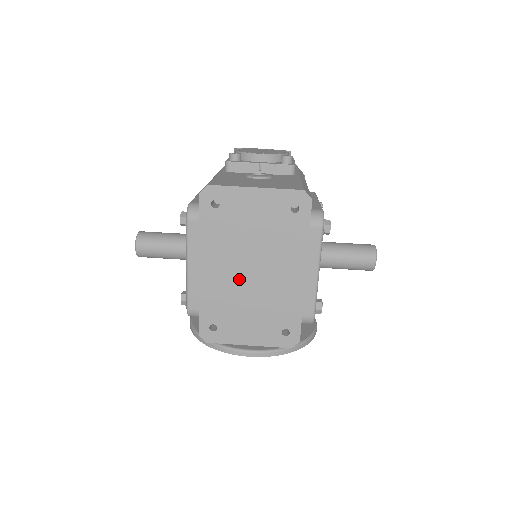
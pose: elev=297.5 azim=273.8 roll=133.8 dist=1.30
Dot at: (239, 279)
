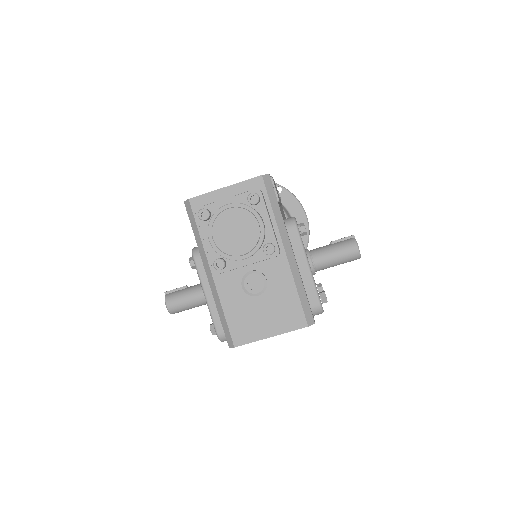
Dot at: occluded
